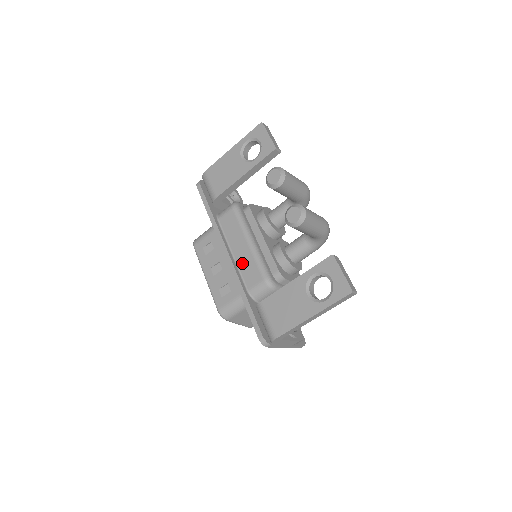
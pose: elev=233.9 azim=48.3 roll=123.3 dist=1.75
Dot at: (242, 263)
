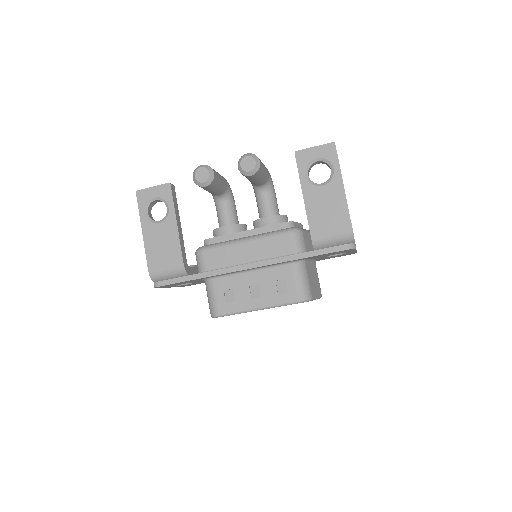
Dot at: (263, 254)
